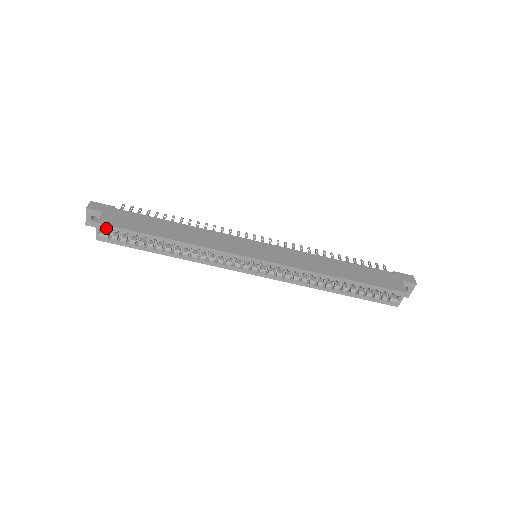
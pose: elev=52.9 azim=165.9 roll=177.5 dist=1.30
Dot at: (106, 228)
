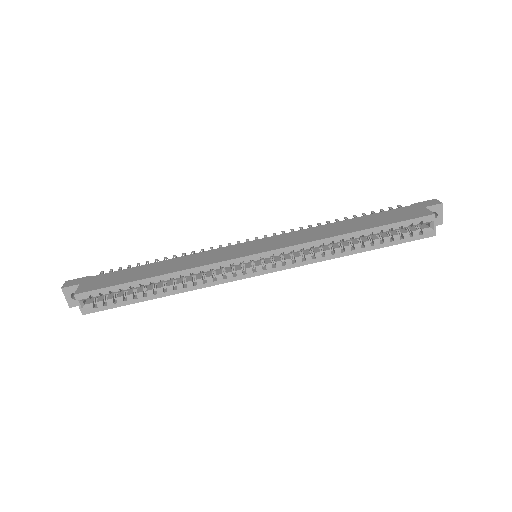
Dot at: (86, 296)
